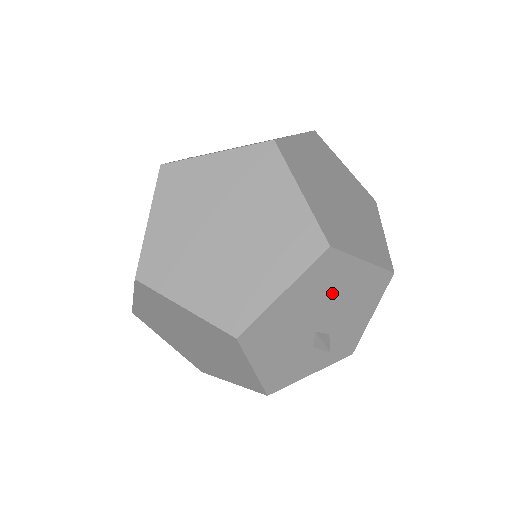
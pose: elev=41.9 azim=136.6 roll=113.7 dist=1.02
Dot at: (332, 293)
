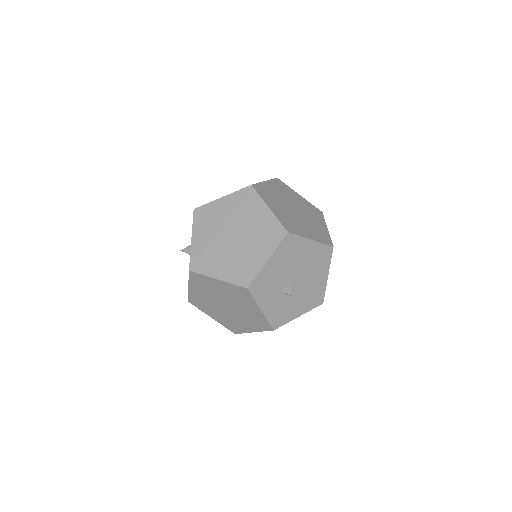
Dot at: (312, 272)
